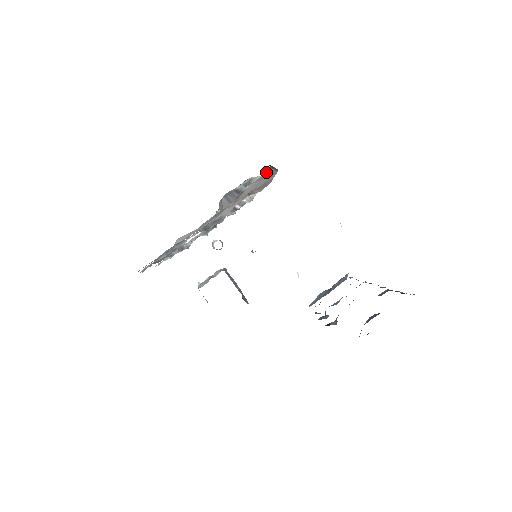
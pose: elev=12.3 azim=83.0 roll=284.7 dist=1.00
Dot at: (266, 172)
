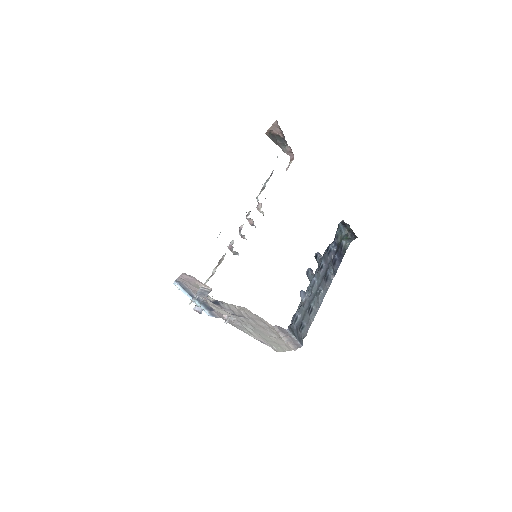
Dot at: occluded
